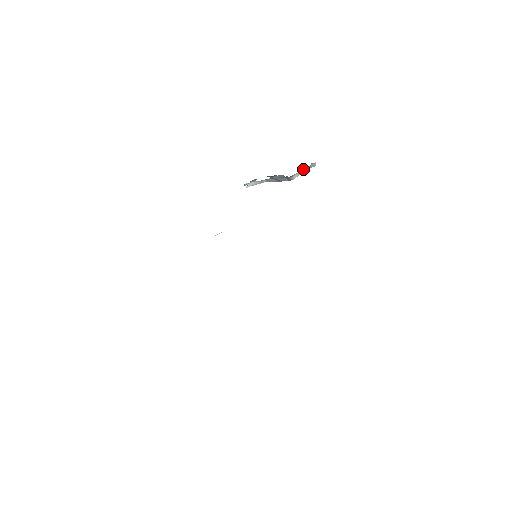
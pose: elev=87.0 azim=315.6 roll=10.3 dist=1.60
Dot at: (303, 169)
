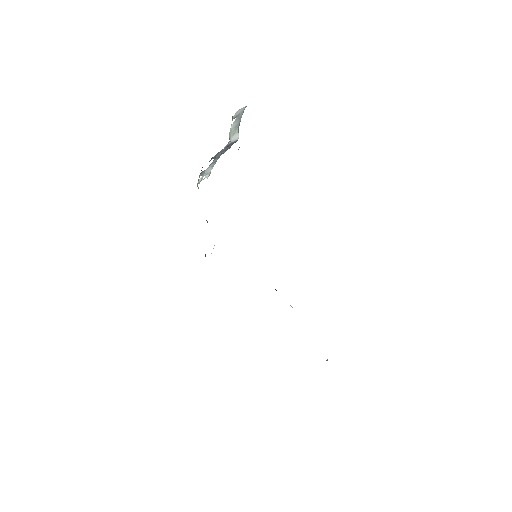
Dot at: (231, 129)
